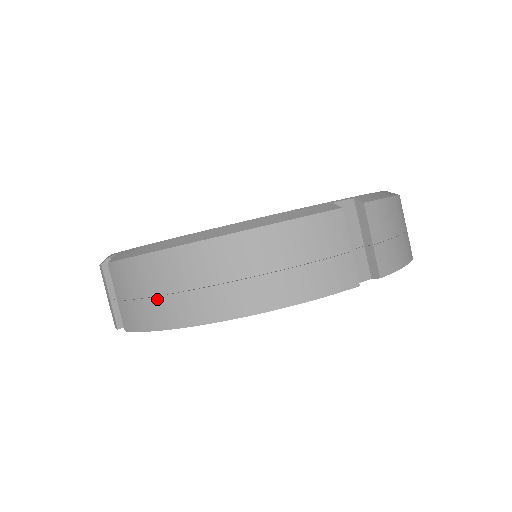
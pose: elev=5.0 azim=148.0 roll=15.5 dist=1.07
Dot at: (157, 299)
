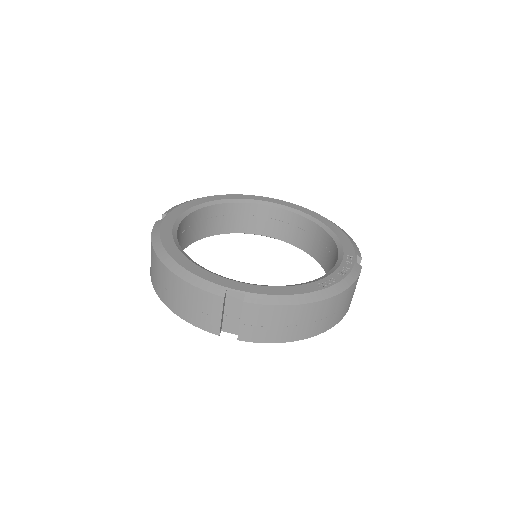
Dot at: occluded
